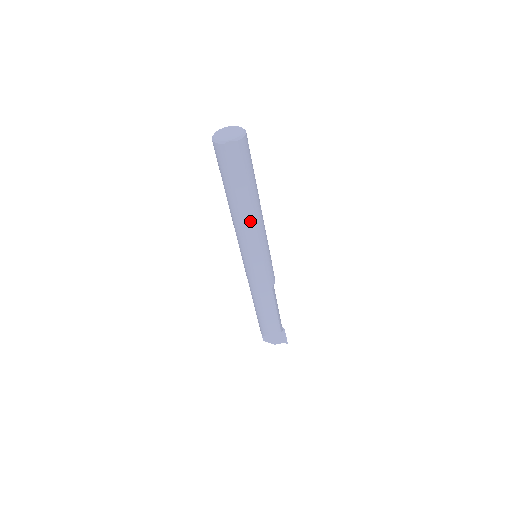
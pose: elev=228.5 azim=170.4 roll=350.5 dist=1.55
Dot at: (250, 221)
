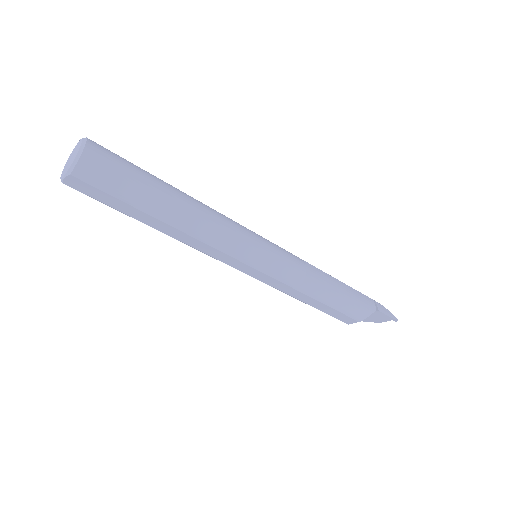
Dot at: (190, 239)
